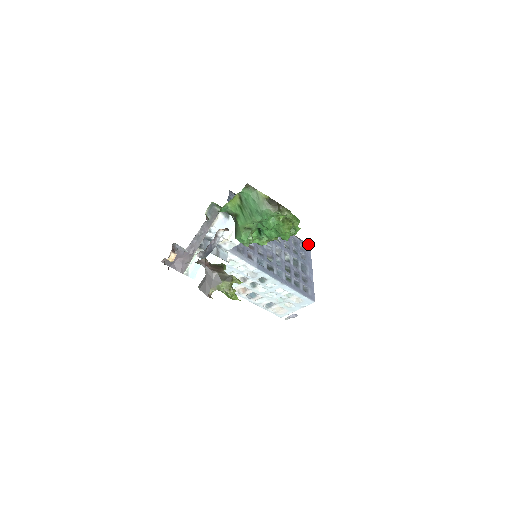
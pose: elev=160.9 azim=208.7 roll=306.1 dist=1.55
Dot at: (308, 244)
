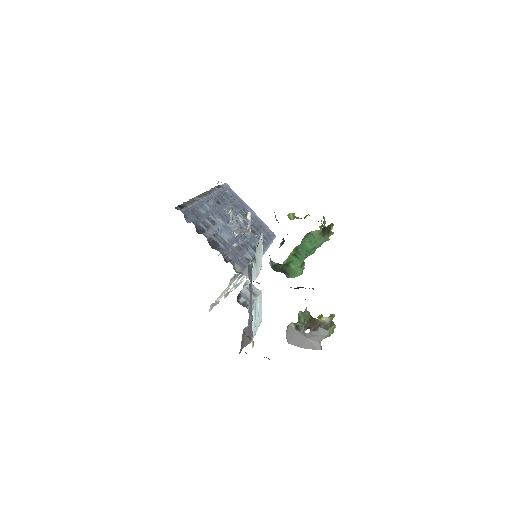
Dot at: (224, 183)
